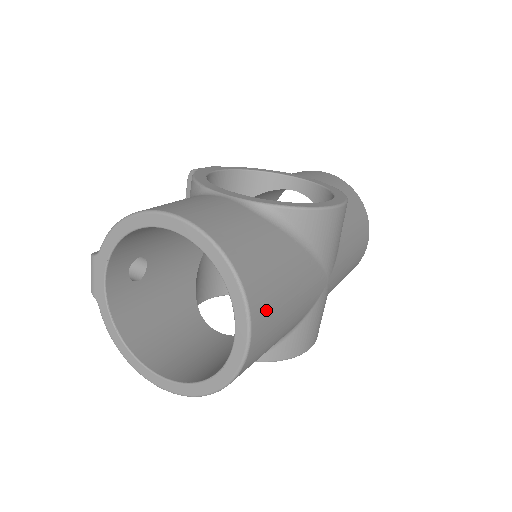
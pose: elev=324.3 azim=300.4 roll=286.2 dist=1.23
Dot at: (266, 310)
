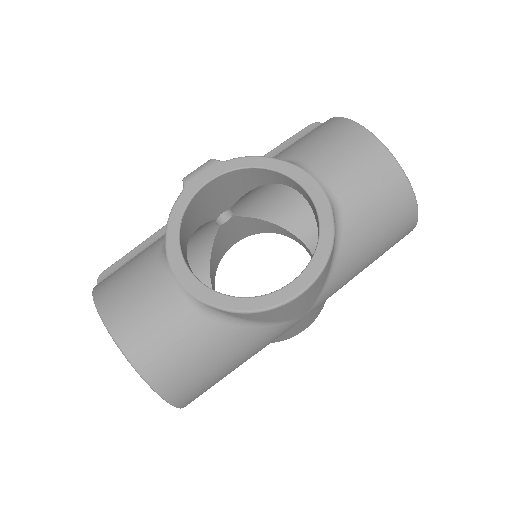
Dot at: (194, 391)
